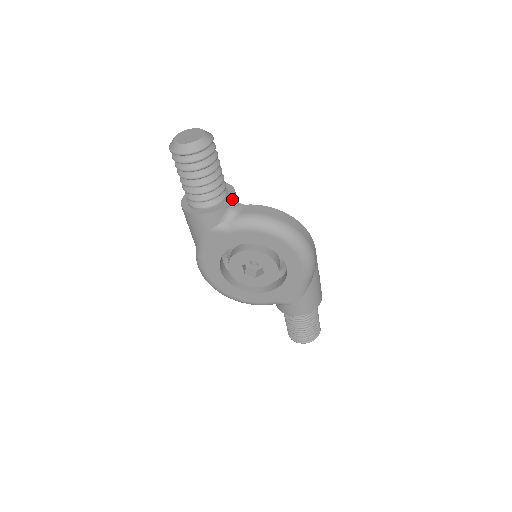
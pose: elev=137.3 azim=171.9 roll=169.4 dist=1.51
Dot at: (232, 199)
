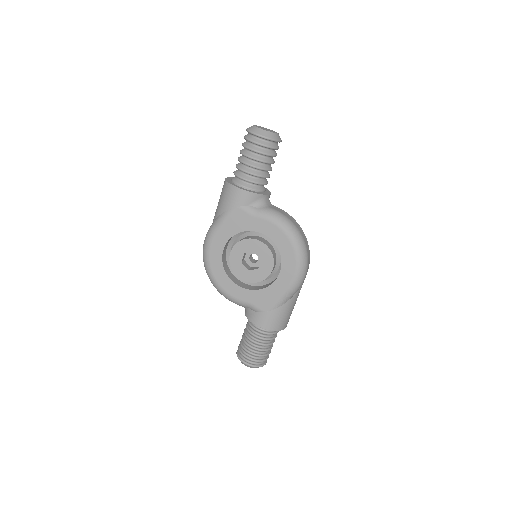
Dot at: (268, 194)
